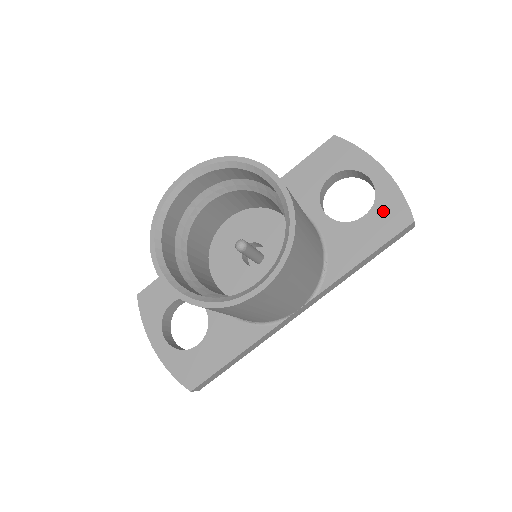
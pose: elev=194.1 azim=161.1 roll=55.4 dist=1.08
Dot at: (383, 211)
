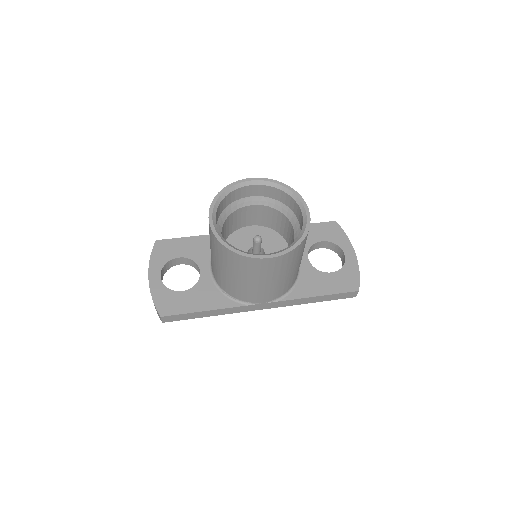
Dot at: (344, 276)
